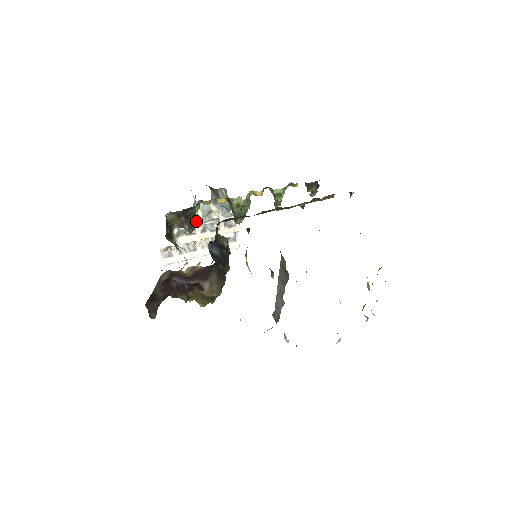
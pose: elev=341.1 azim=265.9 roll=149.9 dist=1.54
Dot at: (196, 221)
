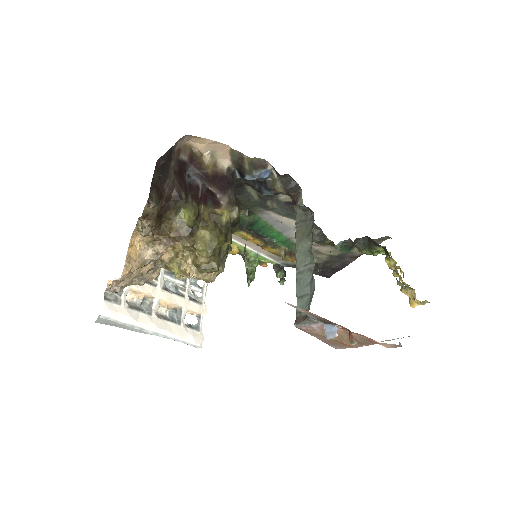
Dot at: occluded
